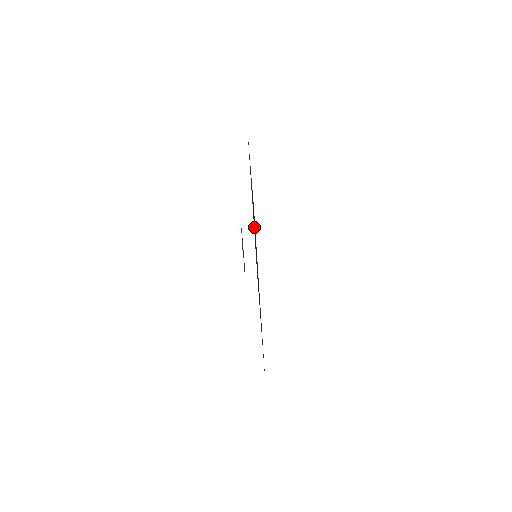
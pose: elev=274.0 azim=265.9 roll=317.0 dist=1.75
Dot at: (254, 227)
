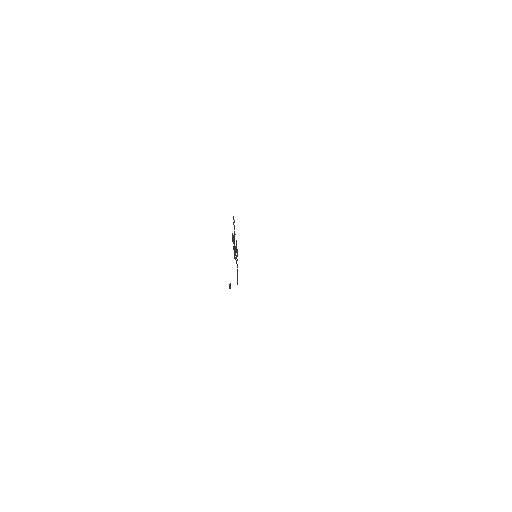
Dot at: occluded
